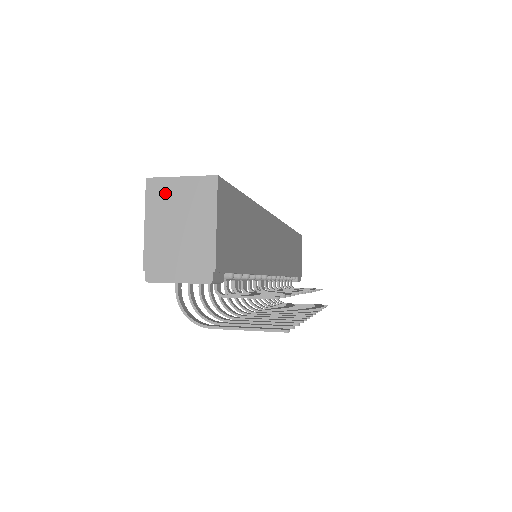
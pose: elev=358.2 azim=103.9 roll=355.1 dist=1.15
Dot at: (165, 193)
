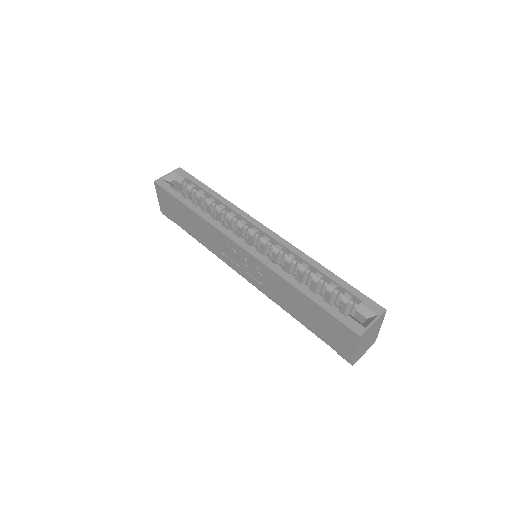
Dot at: (367, 334)
